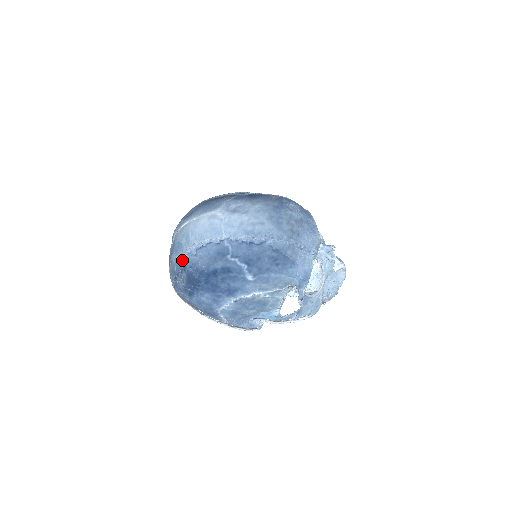
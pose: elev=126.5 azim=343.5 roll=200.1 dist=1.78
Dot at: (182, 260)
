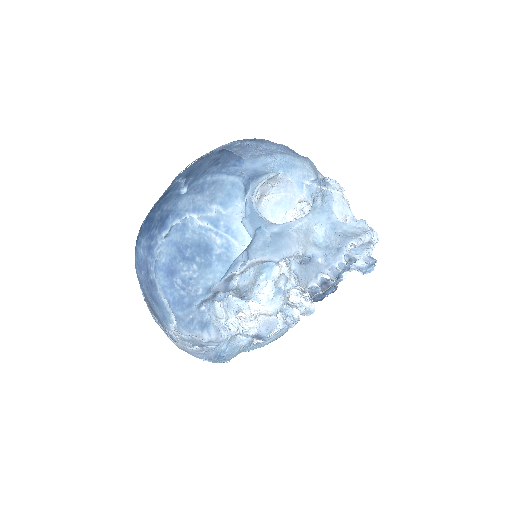
Dot at: occluded
